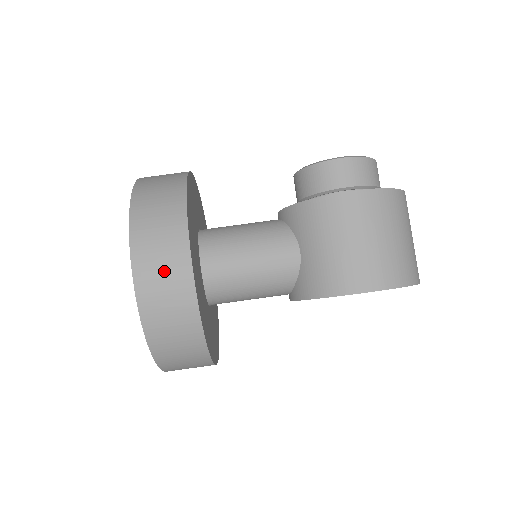
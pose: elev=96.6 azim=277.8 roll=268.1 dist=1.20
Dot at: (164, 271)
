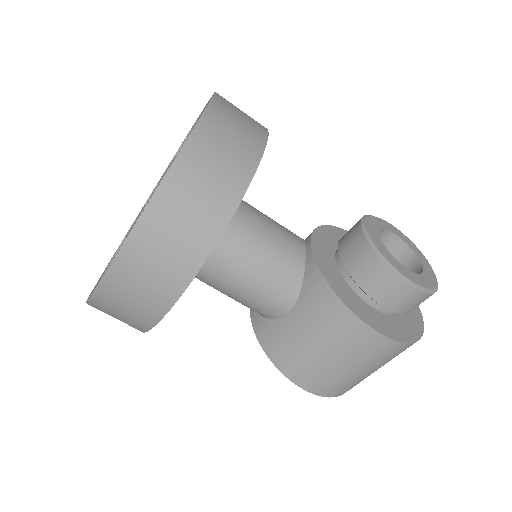
Dot at: (140, 293)
